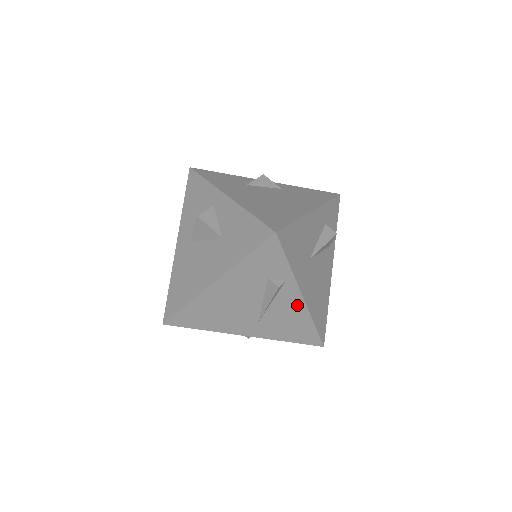
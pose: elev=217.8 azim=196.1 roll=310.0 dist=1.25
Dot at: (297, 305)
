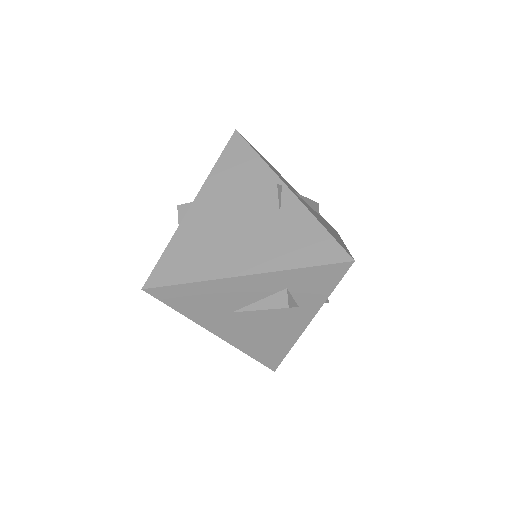
Dot at: occluded
